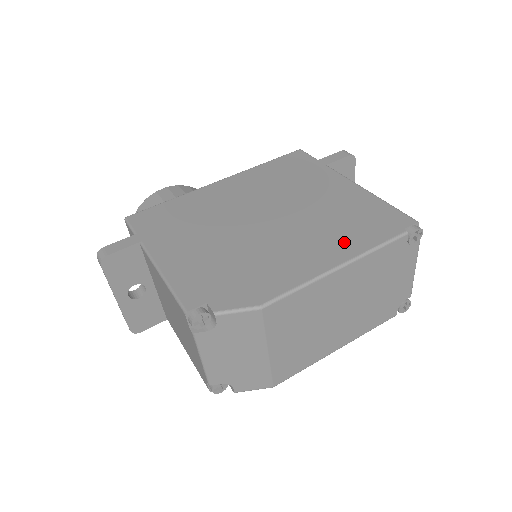
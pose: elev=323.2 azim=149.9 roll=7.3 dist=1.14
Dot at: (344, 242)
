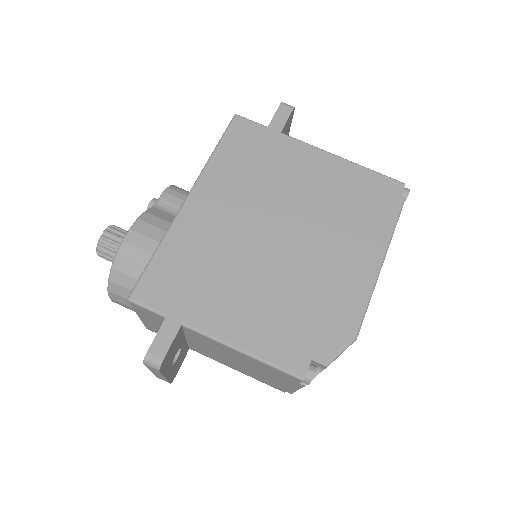
Dot at: (368, 234)
